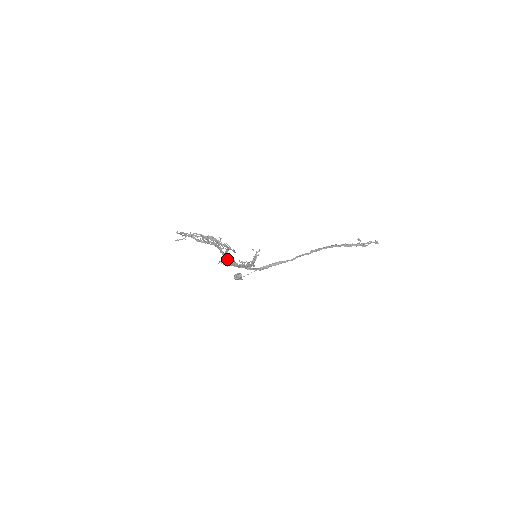
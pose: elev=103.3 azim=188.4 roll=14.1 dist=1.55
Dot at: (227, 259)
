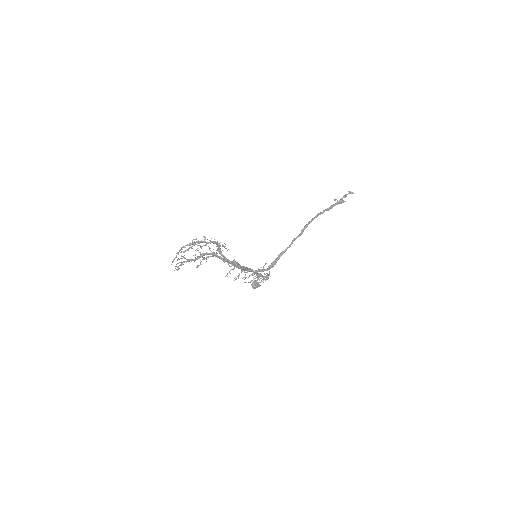
Dot at: (227, 261)
